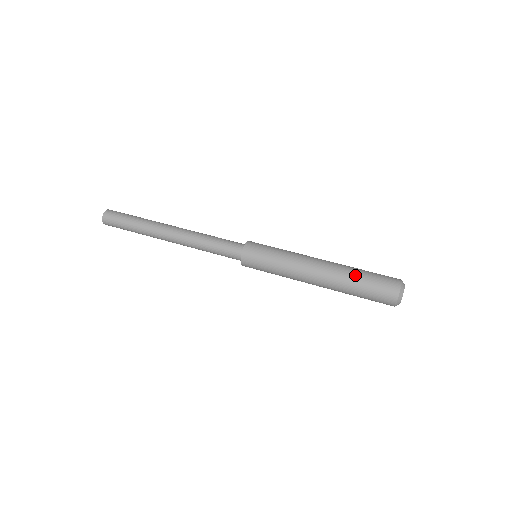
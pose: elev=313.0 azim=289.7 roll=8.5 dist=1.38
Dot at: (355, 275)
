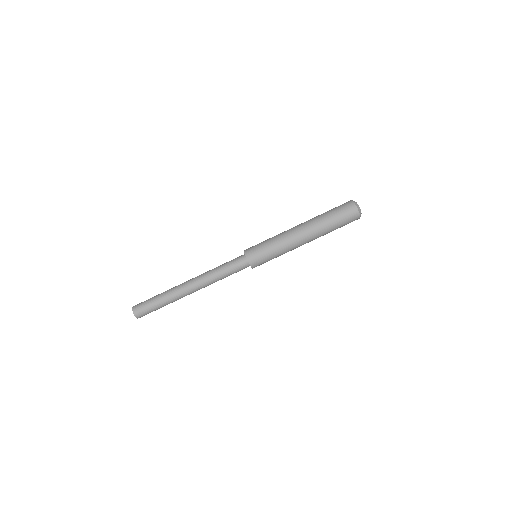
Dot at: occluded
